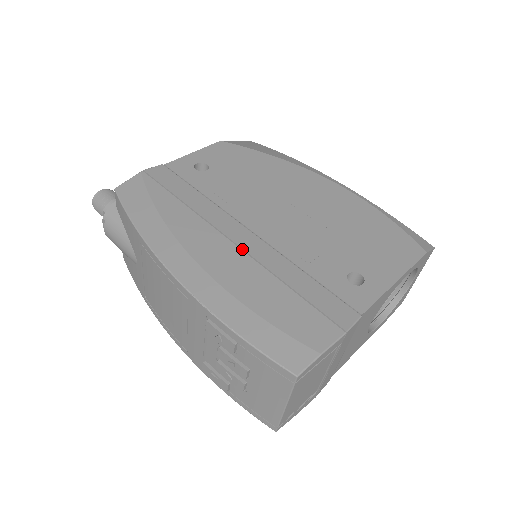
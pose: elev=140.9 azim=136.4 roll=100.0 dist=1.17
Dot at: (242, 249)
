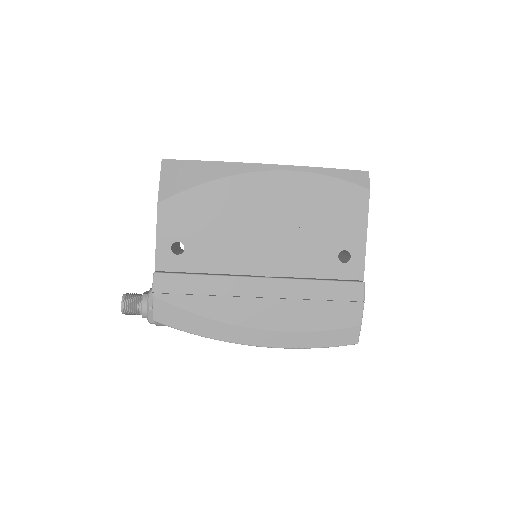
Dot at: (272, 297)
